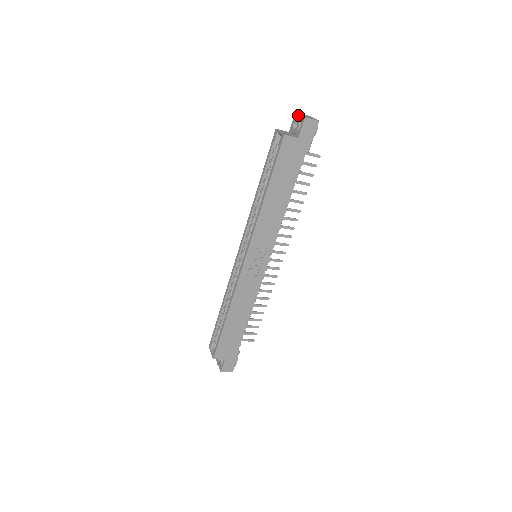
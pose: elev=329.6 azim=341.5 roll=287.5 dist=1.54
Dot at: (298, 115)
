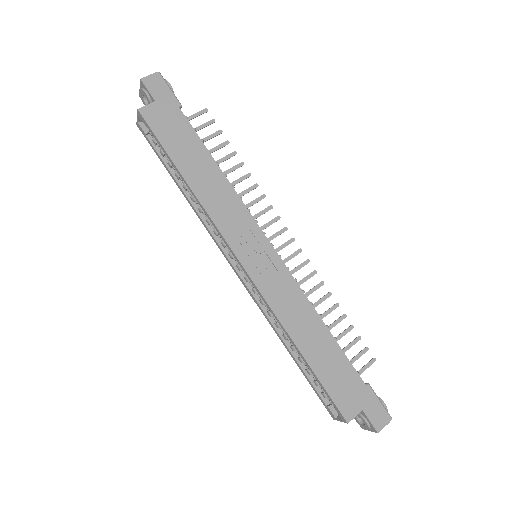
Dot at: (140, 92)
